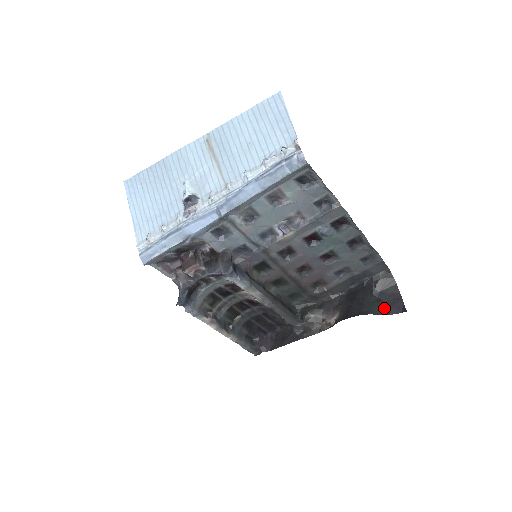
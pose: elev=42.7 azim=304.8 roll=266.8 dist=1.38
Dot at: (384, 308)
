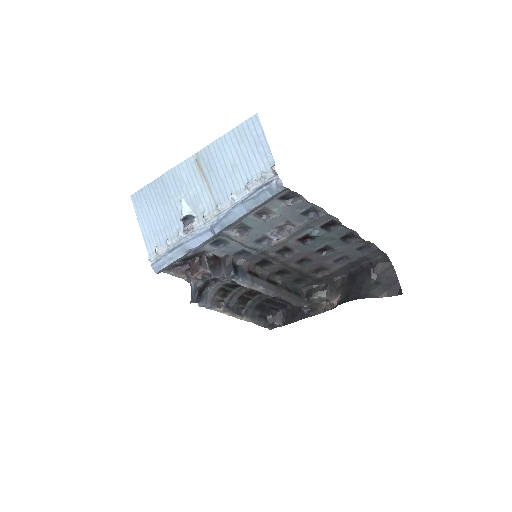
Dot at: (381, 291)
